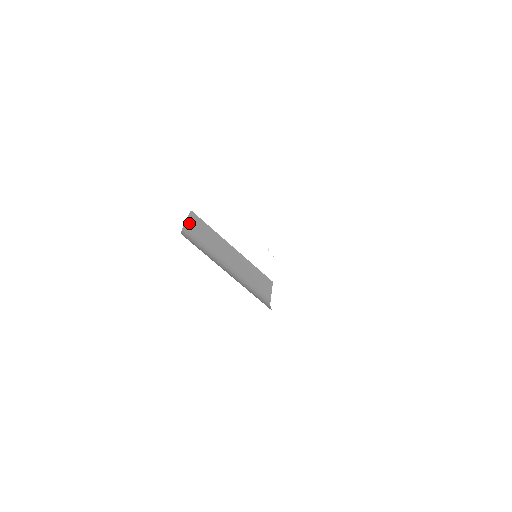
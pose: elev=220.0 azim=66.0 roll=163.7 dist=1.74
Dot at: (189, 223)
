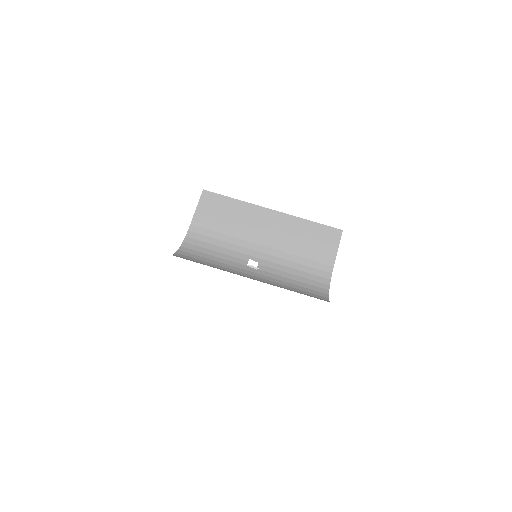
Dot at: (200, 213)
